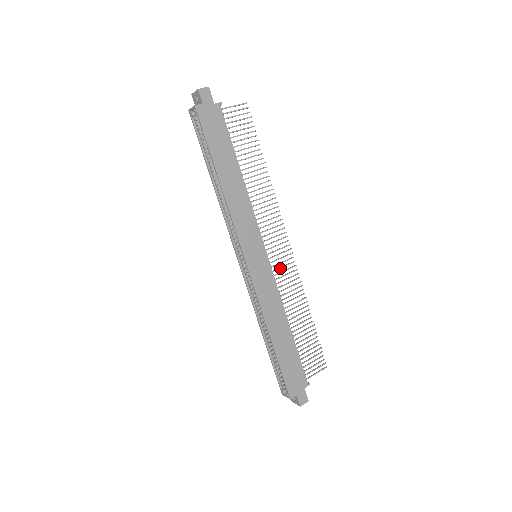
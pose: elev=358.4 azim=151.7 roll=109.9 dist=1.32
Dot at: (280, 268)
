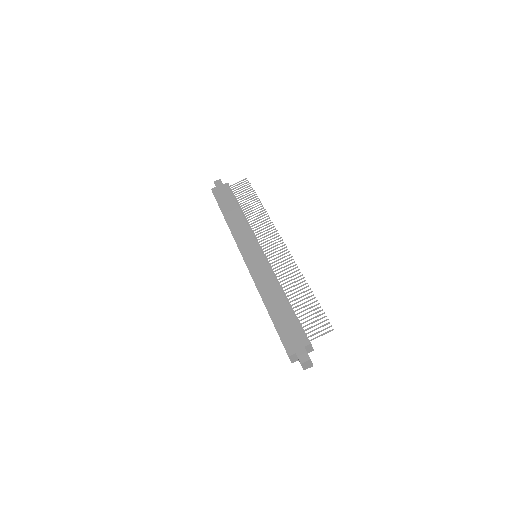
Dot at: (275, 258)
